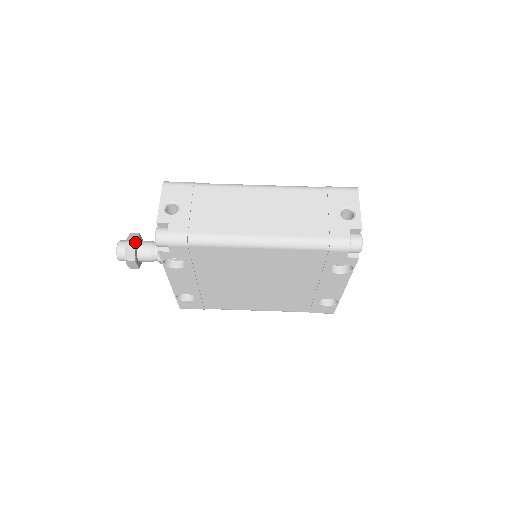
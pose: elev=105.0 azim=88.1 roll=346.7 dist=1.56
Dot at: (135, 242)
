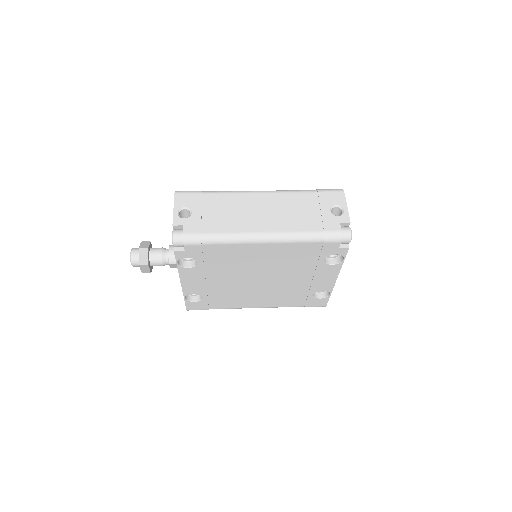
Dot at: (148, 248)
